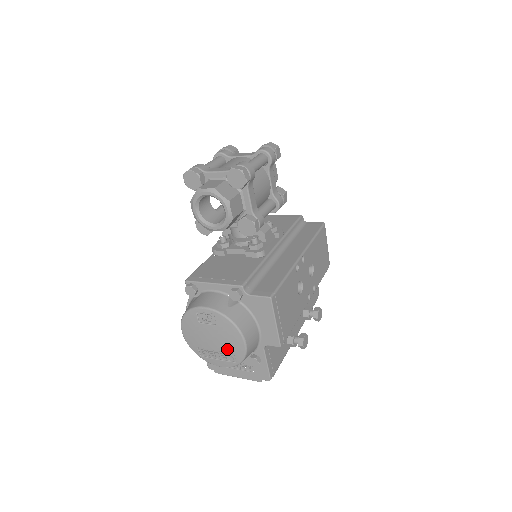
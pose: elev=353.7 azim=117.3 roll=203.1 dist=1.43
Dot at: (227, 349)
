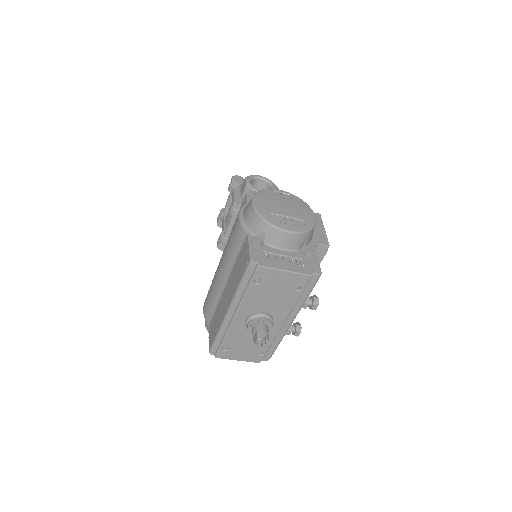
Dot at: (300, 216)
